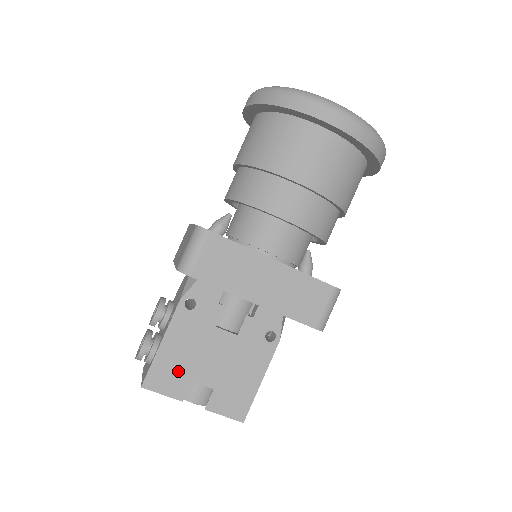
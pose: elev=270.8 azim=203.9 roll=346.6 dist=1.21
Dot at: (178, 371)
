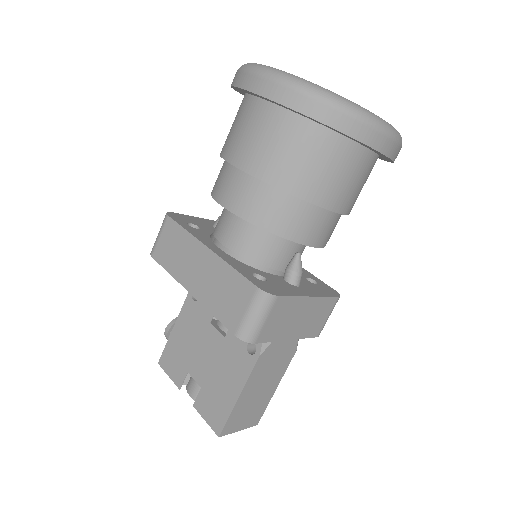
Dot at: (180, 358)
